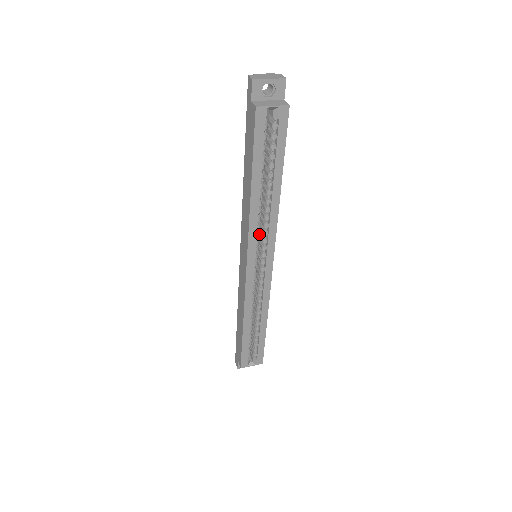
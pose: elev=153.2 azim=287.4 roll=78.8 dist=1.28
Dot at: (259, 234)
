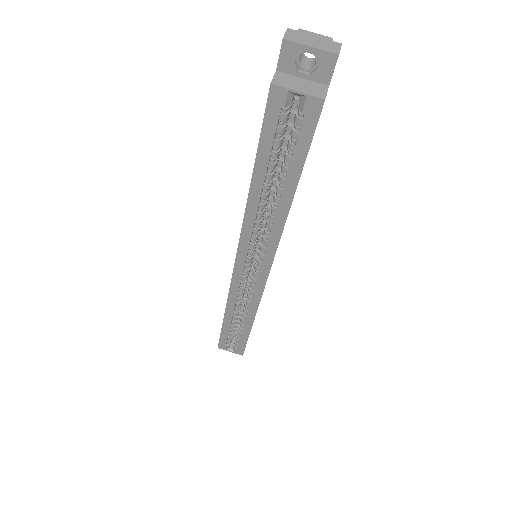
Dot at: occluded
